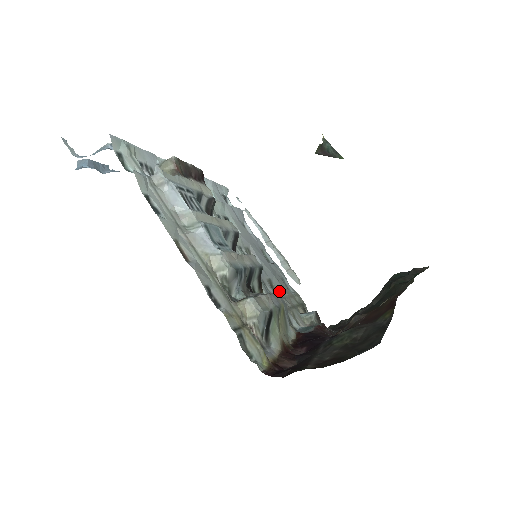
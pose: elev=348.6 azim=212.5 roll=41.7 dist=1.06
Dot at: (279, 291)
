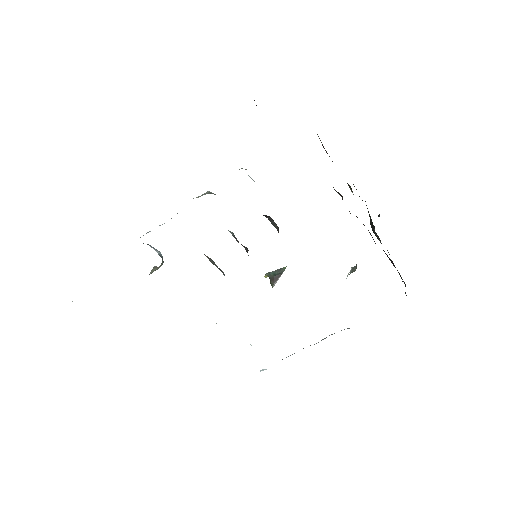
Dot at: occluded
